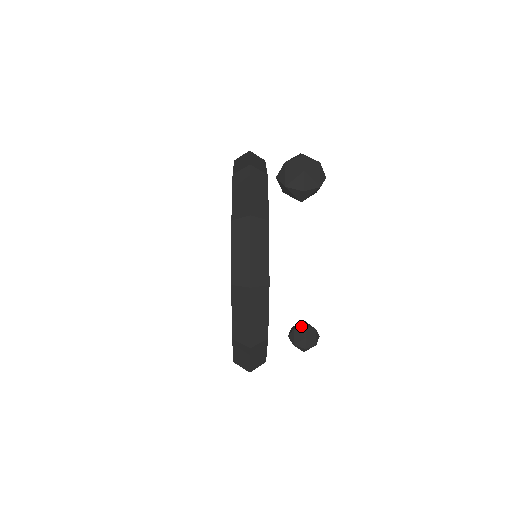
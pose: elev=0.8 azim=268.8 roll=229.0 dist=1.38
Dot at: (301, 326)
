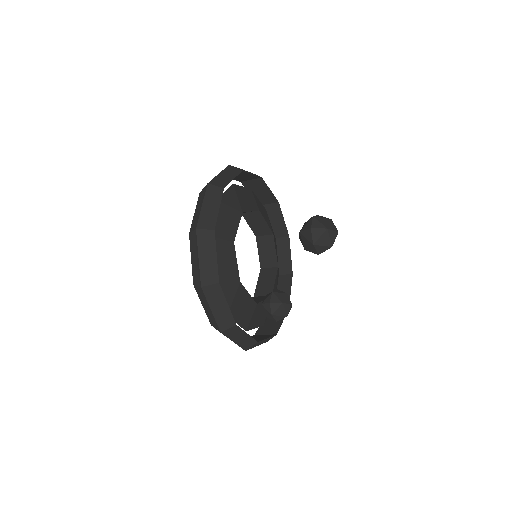
Dot at: occluded
